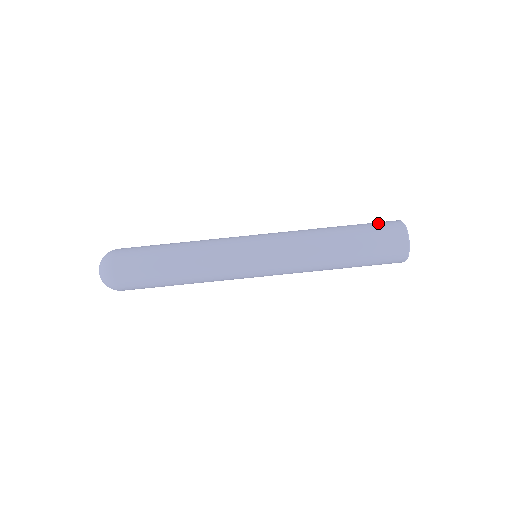
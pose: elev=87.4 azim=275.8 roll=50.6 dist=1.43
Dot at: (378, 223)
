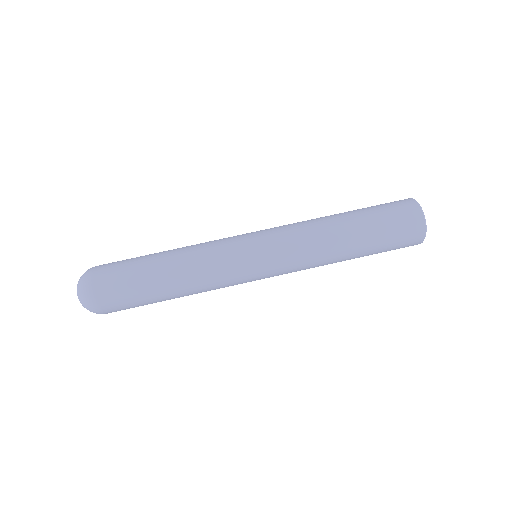
Dot at: occluded
